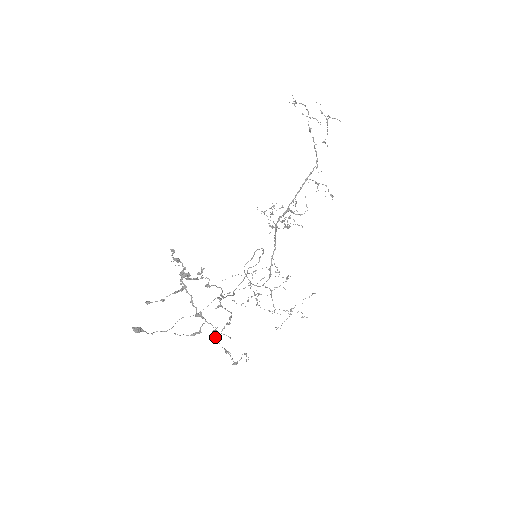
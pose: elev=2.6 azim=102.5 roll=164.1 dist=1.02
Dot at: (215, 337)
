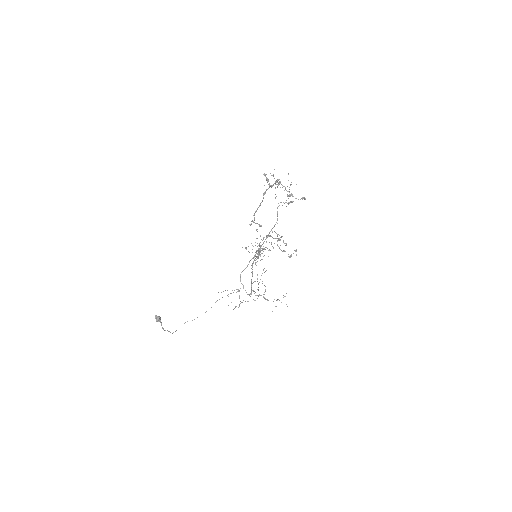
Dot at: (305, 198)
